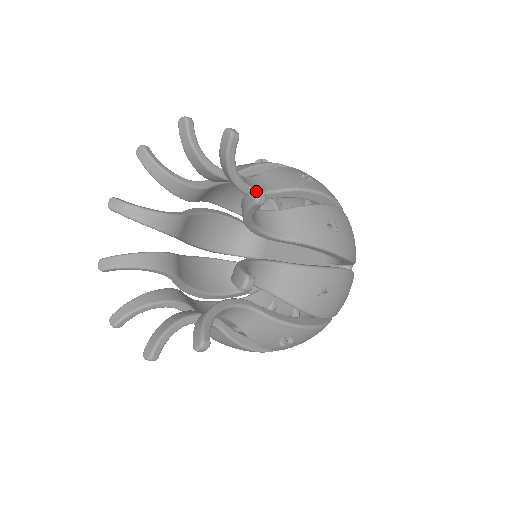
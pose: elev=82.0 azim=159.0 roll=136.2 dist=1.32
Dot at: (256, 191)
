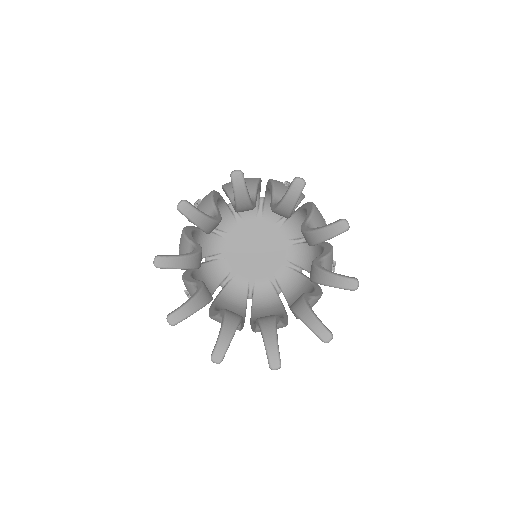
Dot at: (358, 284)
